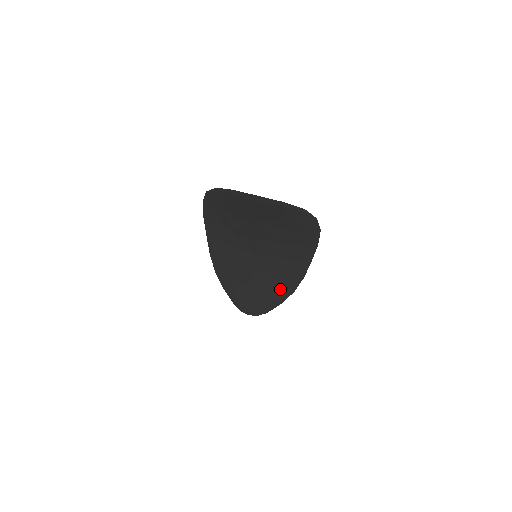
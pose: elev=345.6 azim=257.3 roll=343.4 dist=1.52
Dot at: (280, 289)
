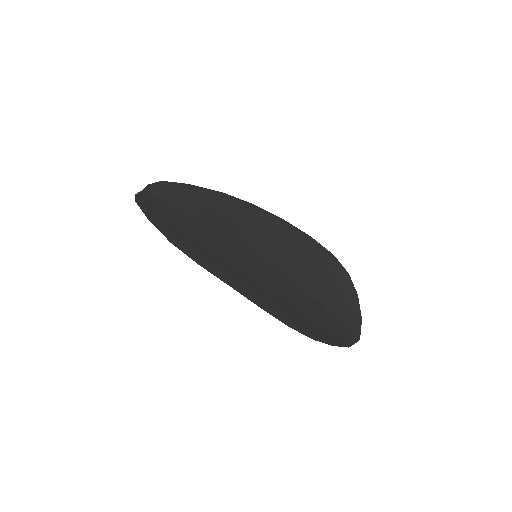
Dot at: (219, 205)
